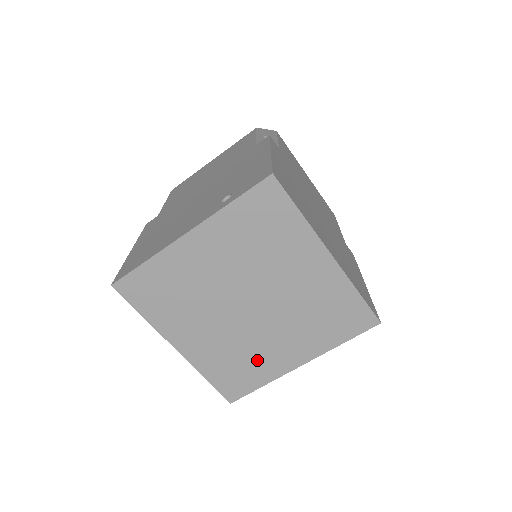
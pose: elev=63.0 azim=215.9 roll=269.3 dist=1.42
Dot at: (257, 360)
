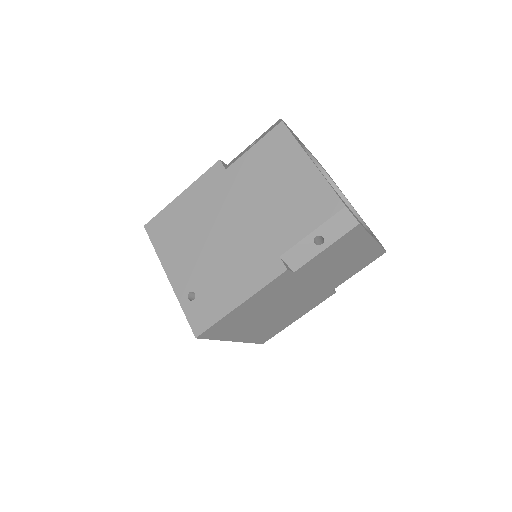
Dot at: occluded
